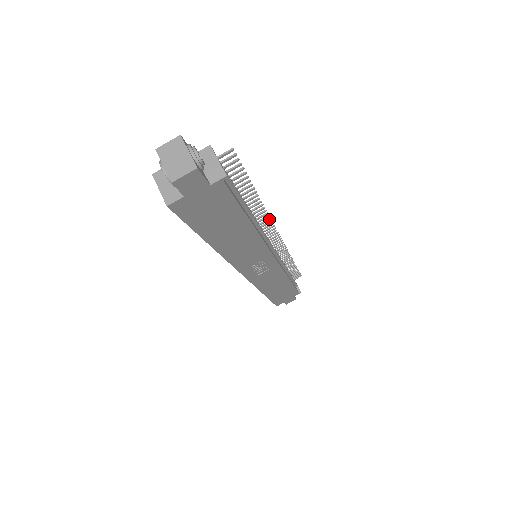
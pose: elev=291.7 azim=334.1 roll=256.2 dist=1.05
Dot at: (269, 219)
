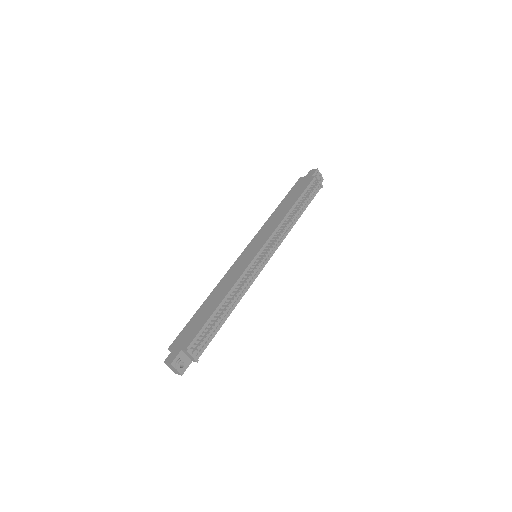
Dot at: occluded
